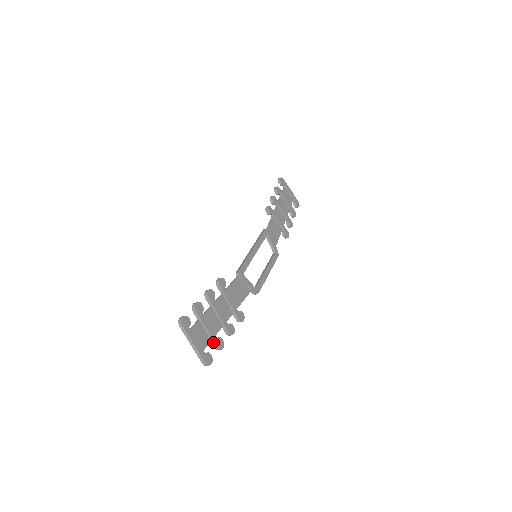
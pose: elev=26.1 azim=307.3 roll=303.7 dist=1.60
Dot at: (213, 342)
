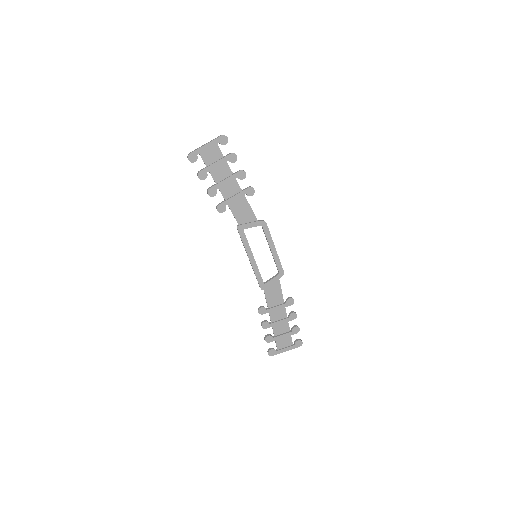
Dot at: (292, 334)
